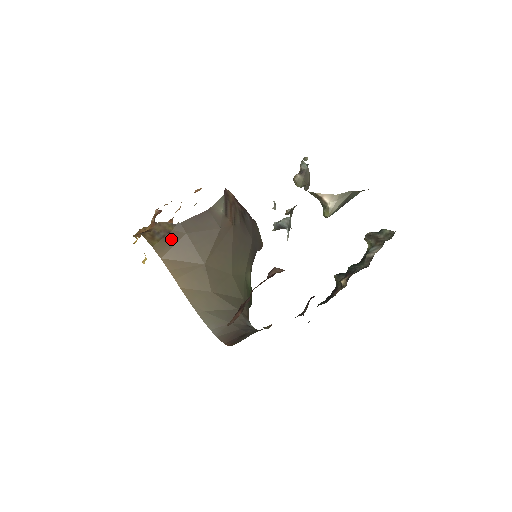
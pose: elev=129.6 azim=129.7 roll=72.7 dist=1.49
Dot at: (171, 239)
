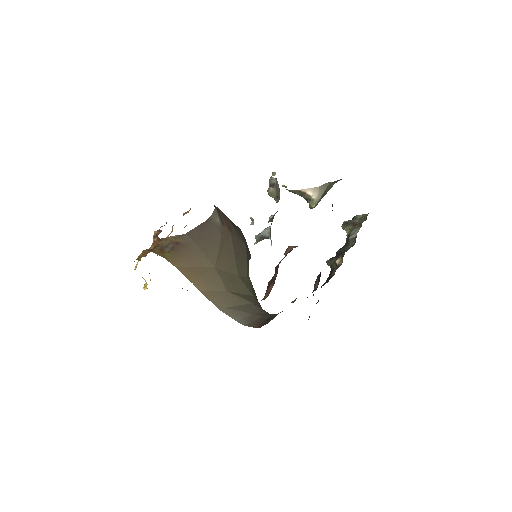
Dot at: (181, 249)
